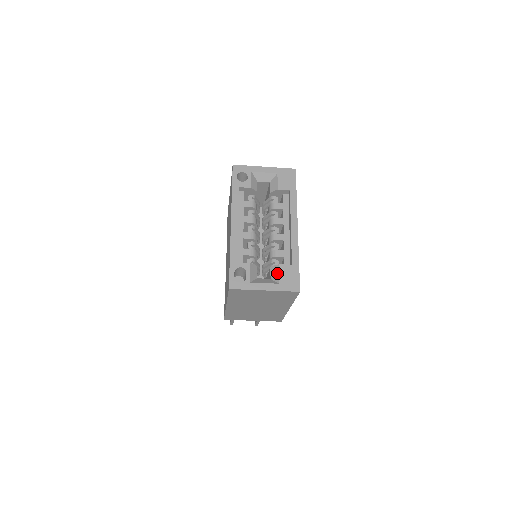
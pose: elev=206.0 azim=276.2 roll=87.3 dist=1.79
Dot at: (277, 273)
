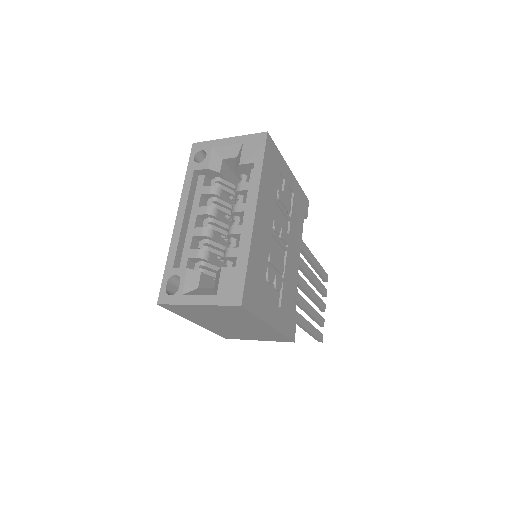
Dot at: (218, 280)
